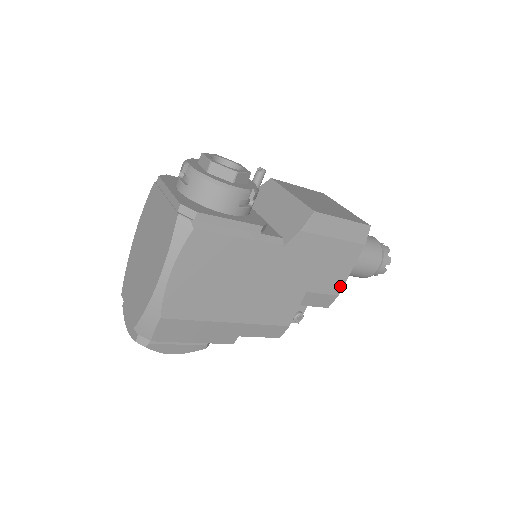
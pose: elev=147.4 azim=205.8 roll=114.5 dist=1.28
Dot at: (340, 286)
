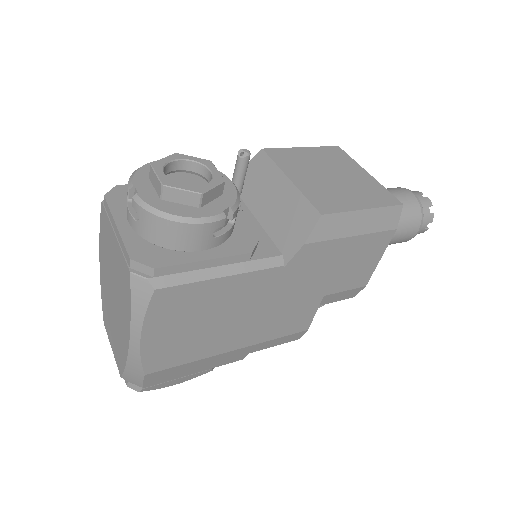
Dot at: (367, 277)
